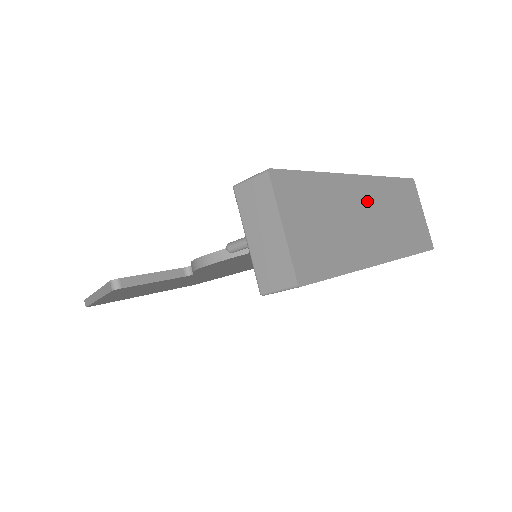
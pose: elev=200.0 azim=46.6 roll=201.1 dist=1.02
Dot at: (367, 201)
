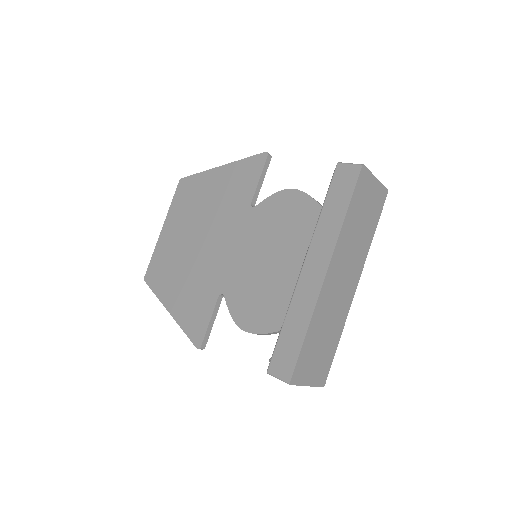
Dot at: (337, 276)
